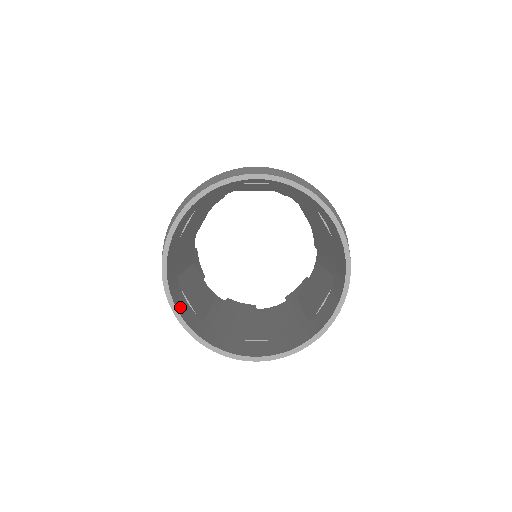
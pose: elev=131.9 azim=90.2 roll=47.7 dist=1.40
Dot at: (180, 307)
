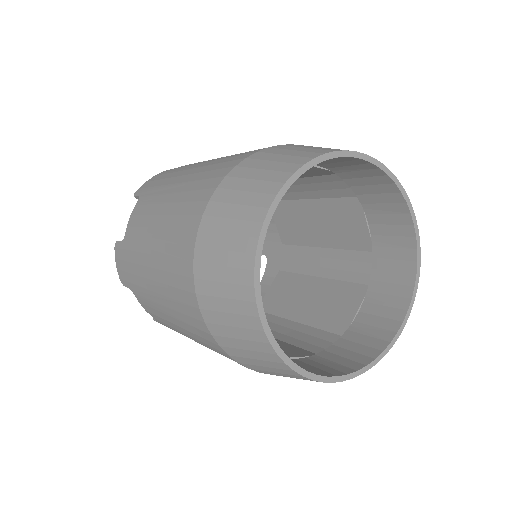
Dot at: (321, 371)
